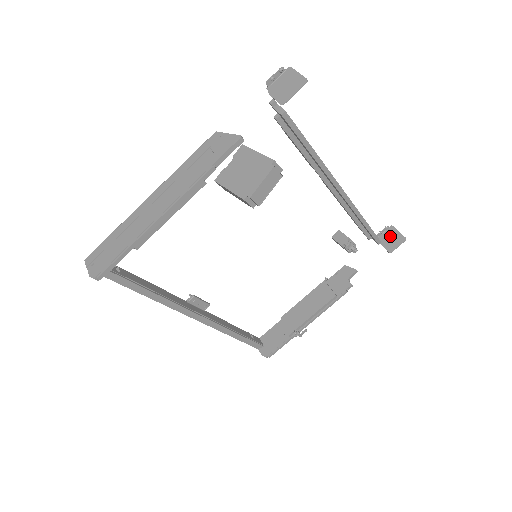
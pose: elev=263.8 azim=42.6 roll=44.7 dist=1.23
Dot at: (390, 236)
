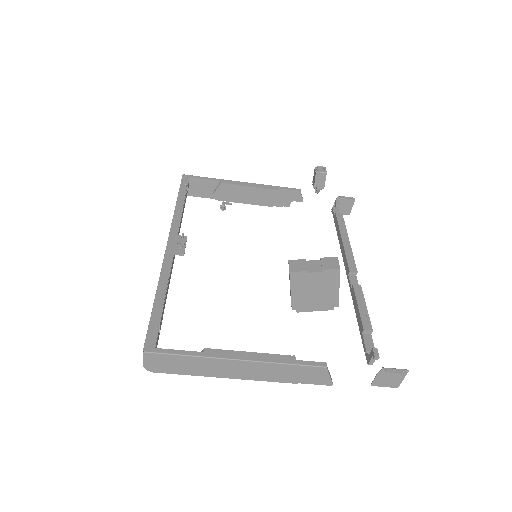
Dot at: (345, 204)
